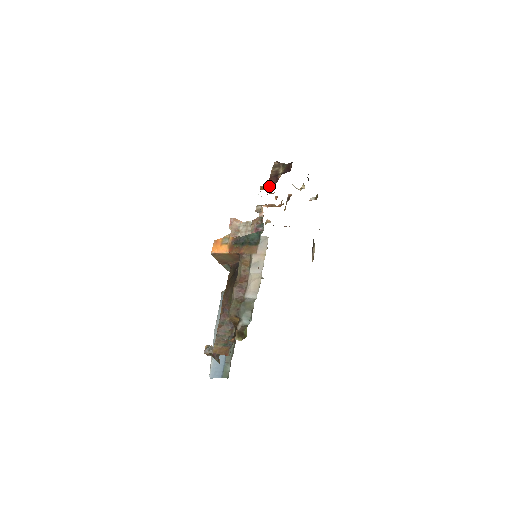
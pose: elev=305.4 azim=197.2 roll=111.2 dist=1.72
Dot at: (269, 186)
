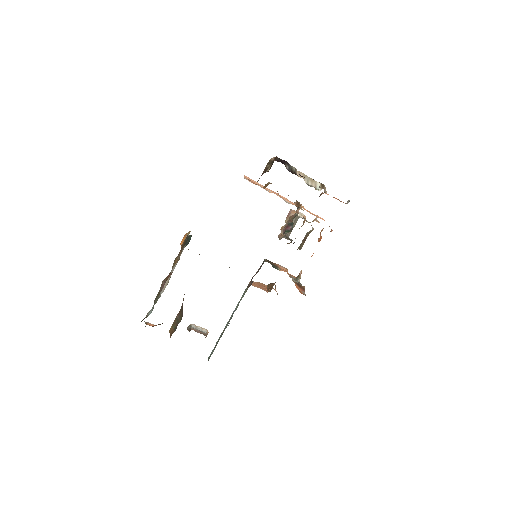
Dot at: (268, 184)
